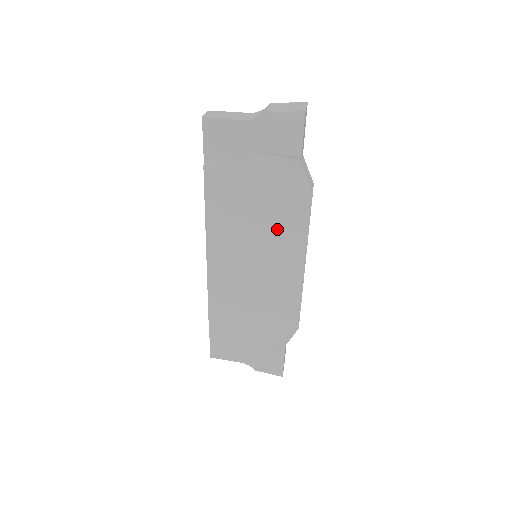
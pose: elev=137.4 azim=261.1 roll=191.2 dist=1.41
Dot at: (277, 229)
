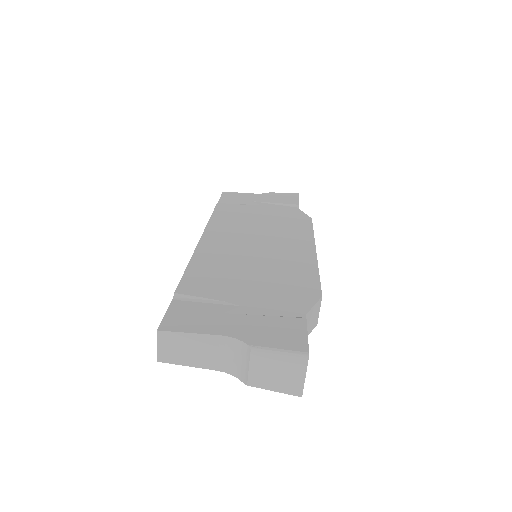
Dot at: occluded
